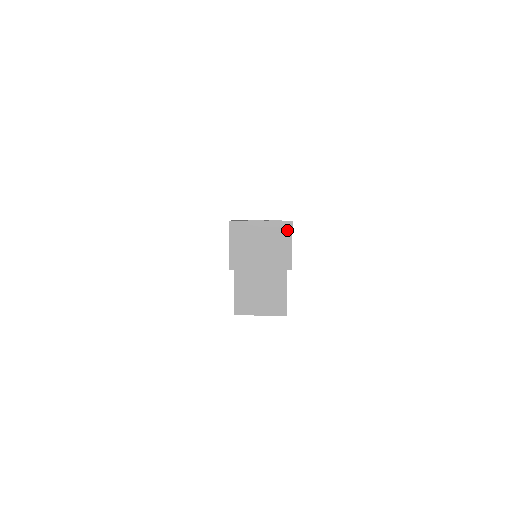
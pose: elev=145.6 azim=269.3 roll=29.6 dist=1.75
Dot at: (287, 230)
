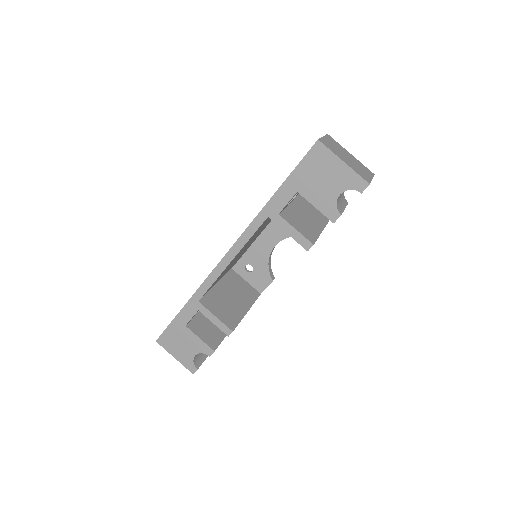
Dot at: occluded
